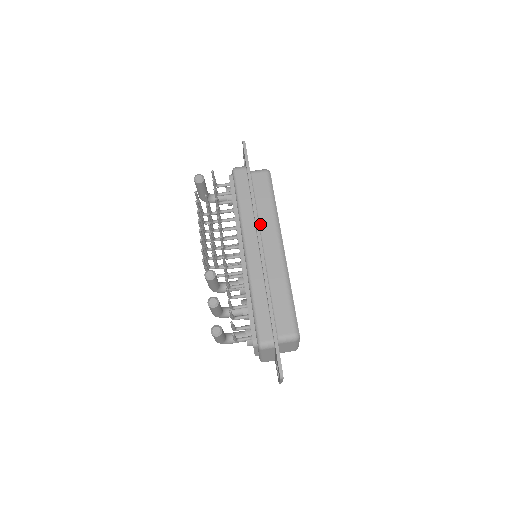
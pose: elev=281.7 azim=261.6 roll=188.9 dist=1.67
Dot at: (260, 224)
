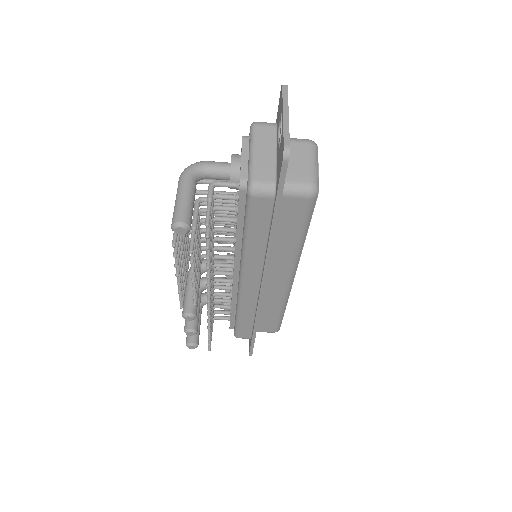
Dot at: (271, 257)
